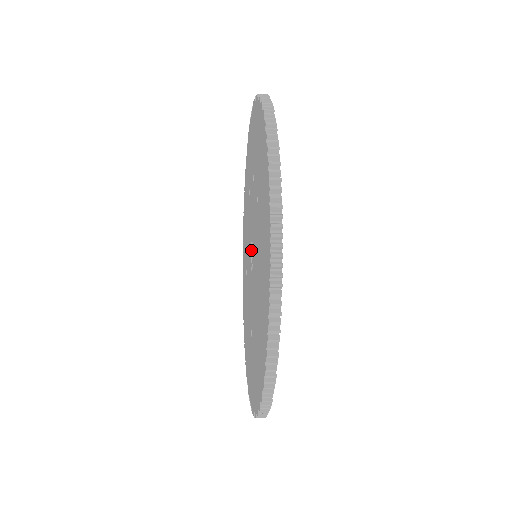
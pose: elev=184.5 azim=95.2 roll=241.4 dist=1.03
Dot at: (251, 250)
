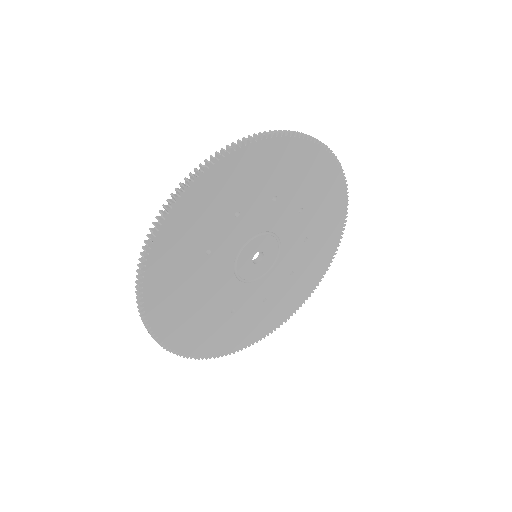
Dot at: occluded
